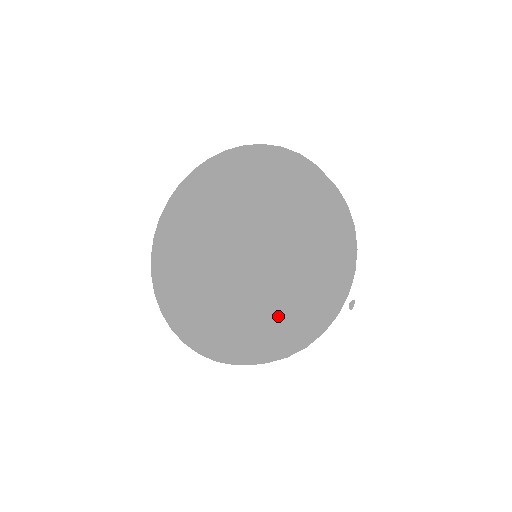
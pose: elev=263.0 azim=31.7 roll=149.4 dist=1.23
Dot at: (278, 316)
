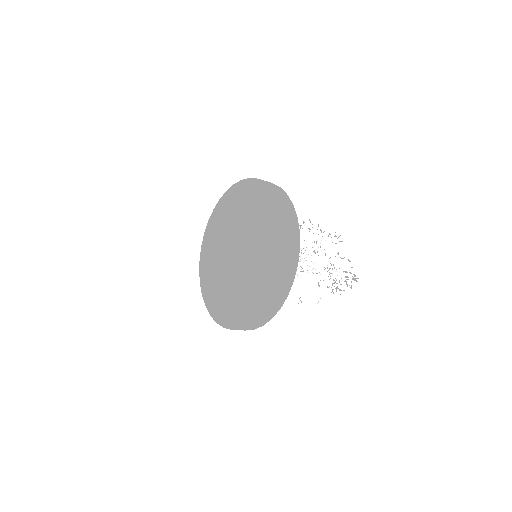
Dot at: (245, 301)
